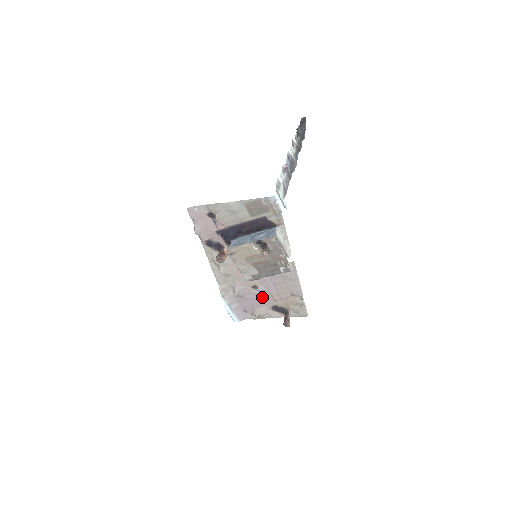
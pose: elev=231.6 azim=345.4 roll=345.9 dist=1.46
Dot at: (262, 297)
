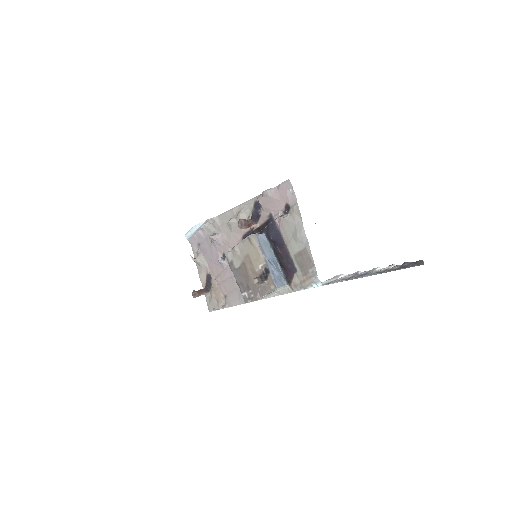
Dot at: (216, 264)
